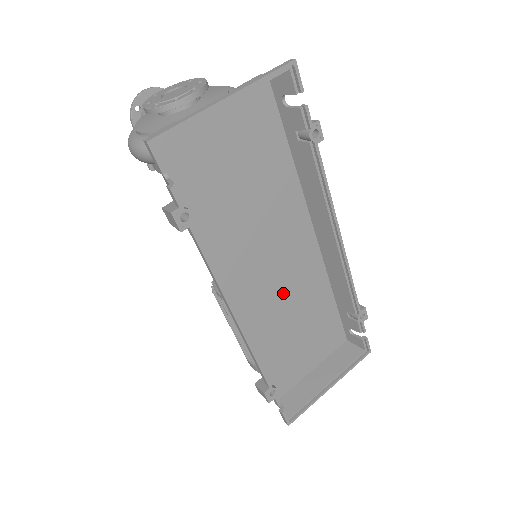
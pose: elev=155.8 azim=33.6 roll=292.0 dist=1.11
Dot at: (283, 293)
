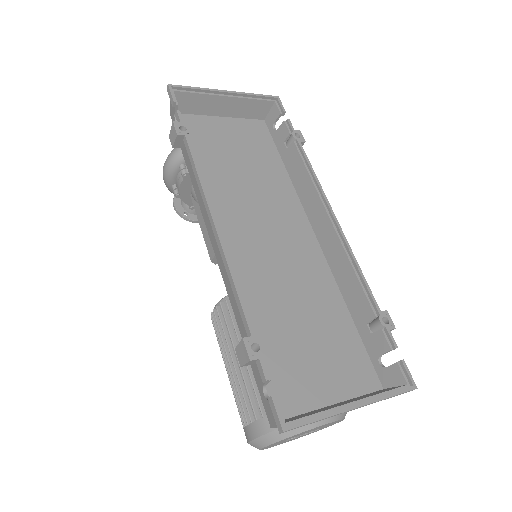
Dot at: (279, 270)
